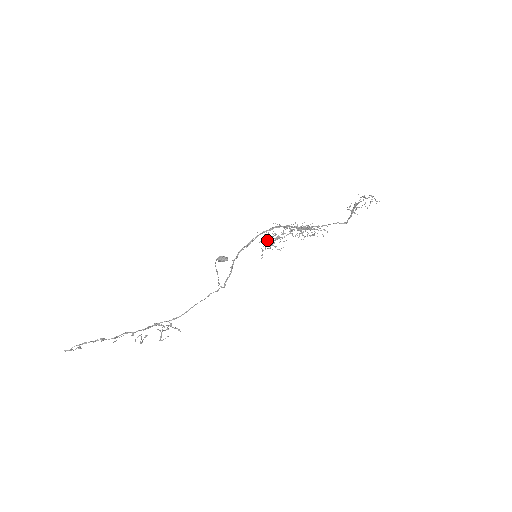
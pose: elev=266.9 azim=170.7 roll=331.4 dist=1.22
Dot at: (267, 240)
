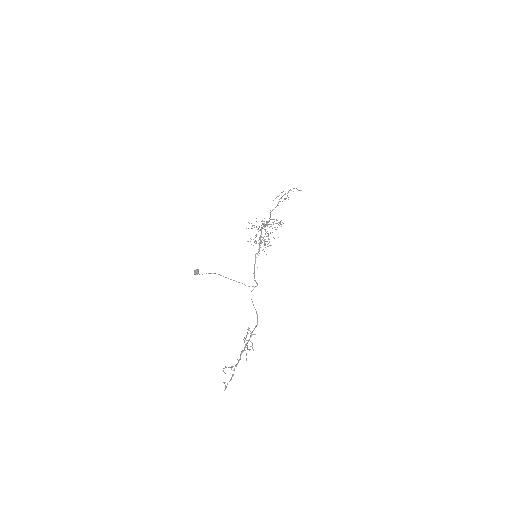
Dot at: occluded
